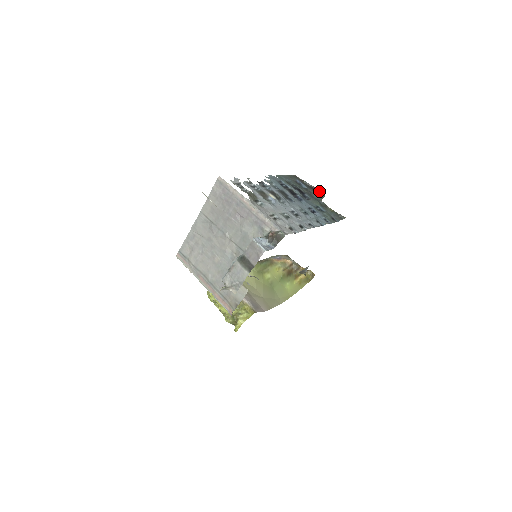
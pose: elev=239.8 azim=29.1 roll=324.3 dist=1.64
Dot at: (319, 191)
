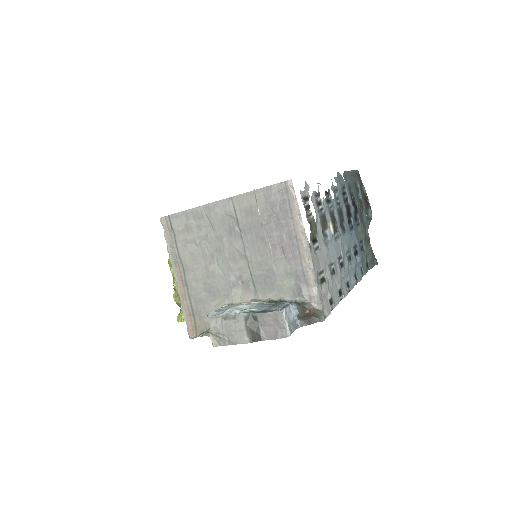
Dot at: (369, 206)
